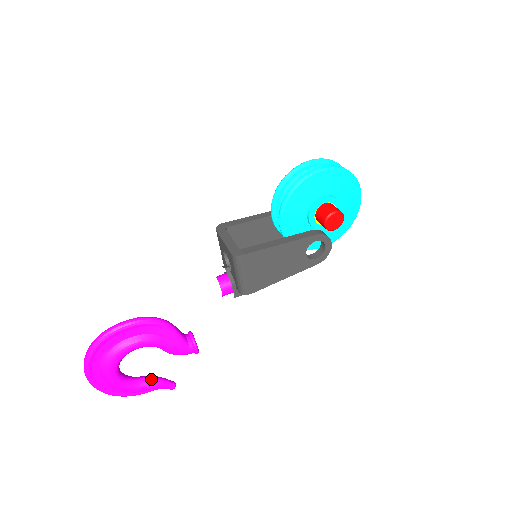
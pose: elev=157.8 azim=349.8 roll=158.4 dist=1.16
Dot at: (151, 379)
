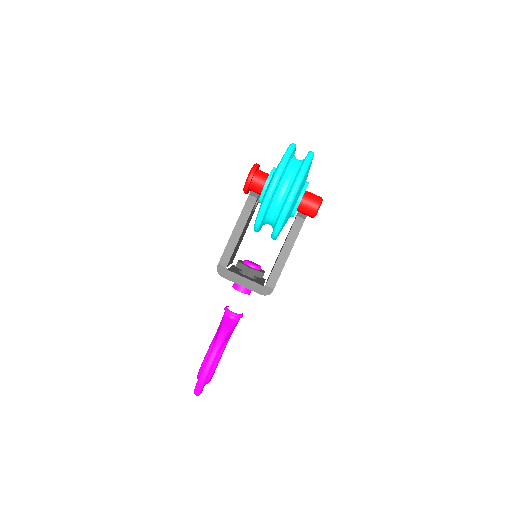
Dot at: occluded
